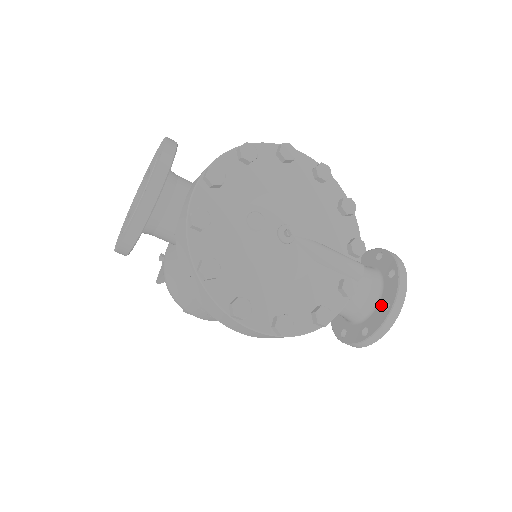
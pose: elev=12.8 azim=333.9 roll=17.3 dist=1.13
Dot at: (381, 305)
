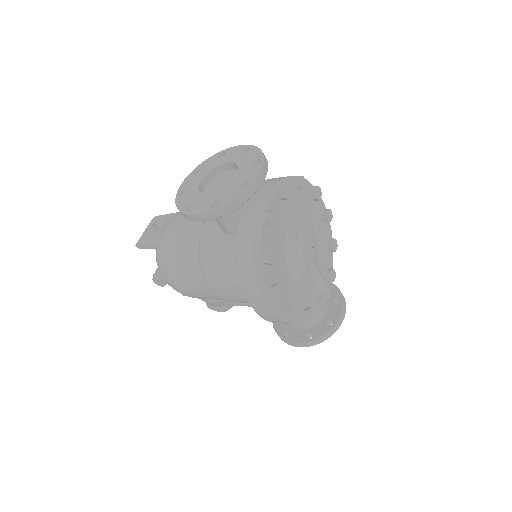
Dot at: (326, 320)
